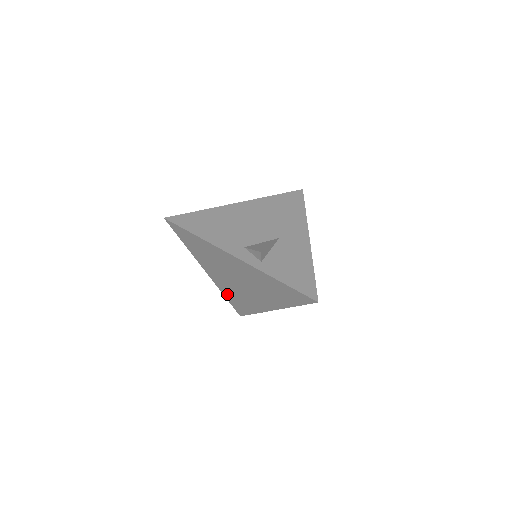
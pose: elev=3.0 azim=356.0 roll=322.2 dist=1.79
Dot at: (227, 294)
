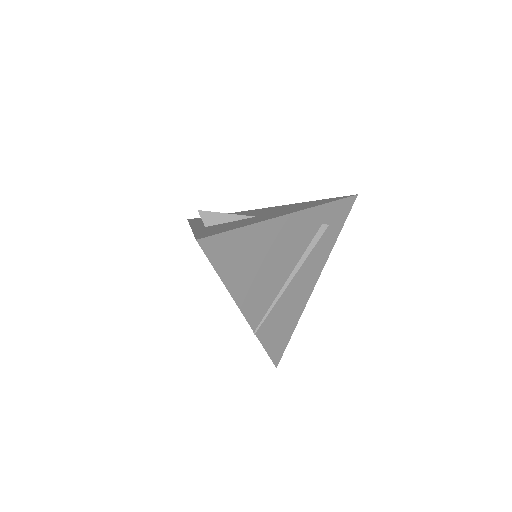
Dot at: occluded
